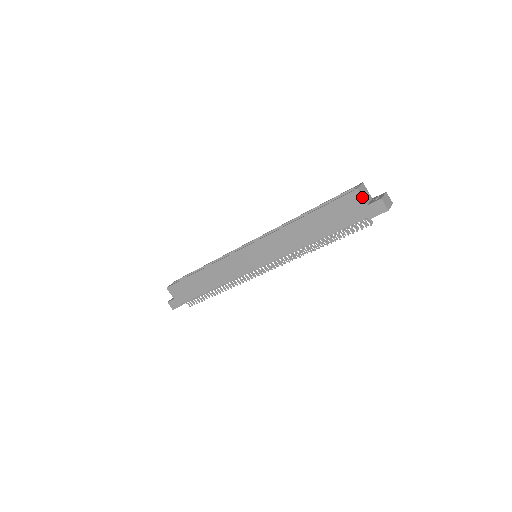
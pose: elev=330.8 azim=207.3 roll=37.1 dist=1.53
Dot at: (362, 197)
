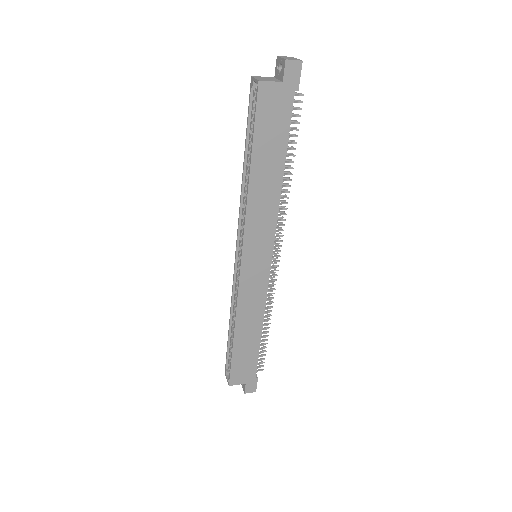
Dot at: (271, 81)
